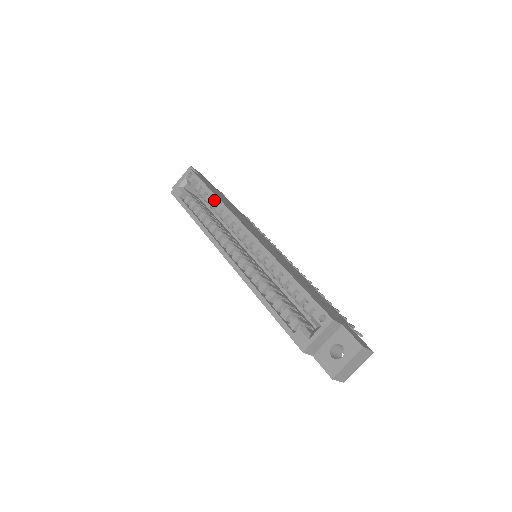
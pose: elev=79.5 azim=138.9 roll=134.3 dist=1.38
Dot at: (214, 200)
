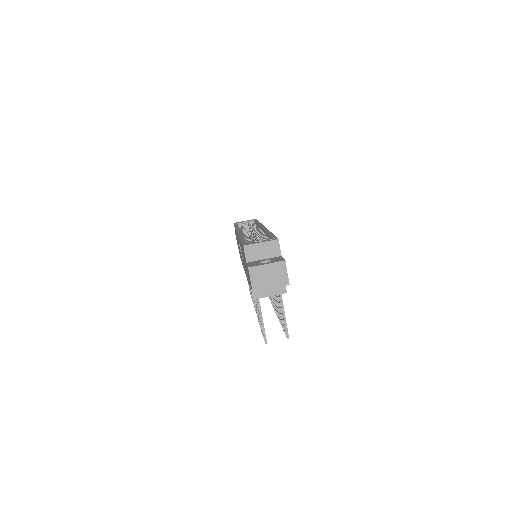
Dot at: (257, 225)
